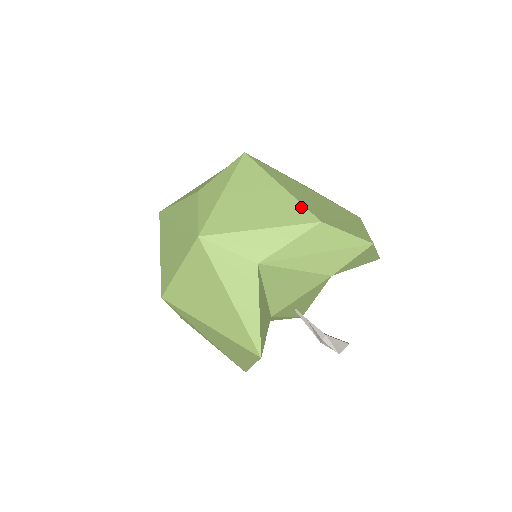
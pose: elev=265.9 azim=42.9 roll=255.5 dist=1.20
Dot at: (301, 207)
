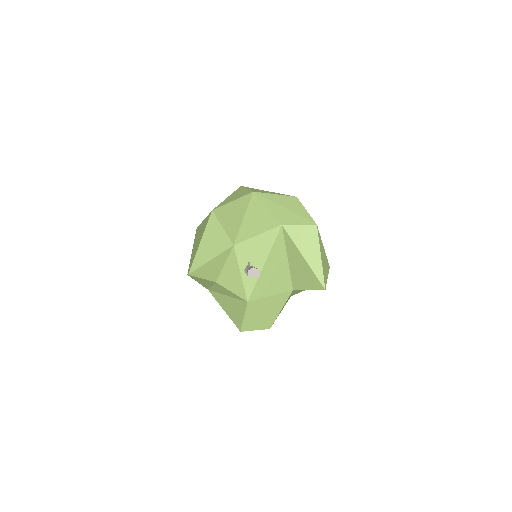
Dot at: occluded
